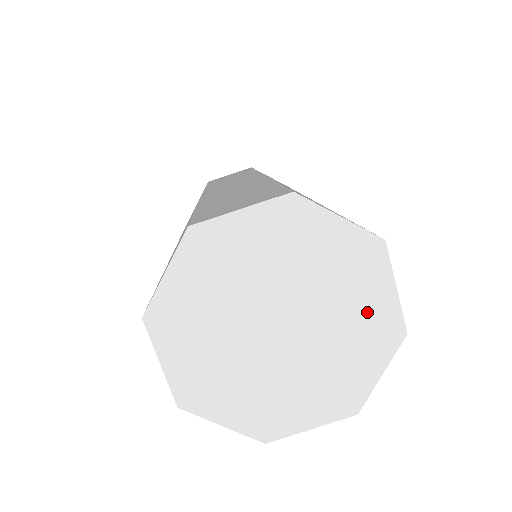
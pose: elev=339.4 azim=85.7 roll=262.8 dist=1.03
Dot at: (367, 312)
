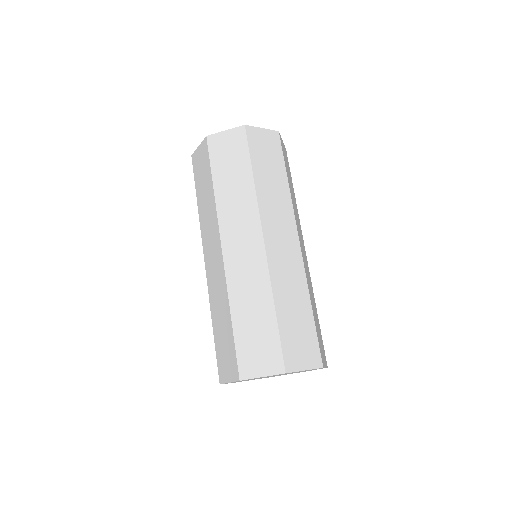
Dot at: occluded
